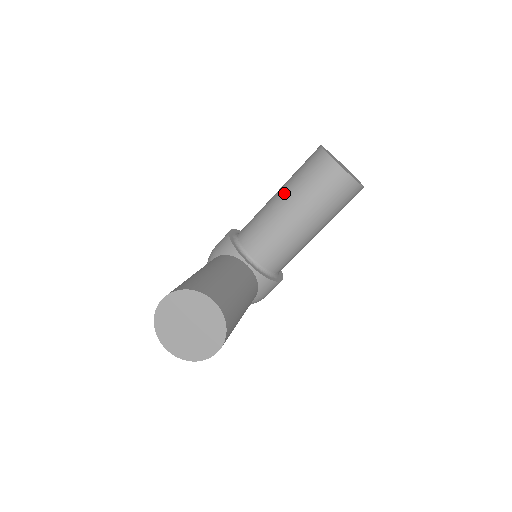
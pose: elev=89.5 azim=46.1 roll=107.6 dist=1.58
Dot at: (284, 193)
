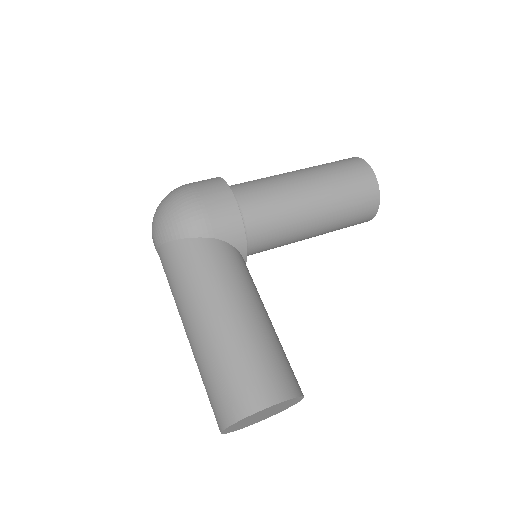
Dot at: (323, 206)
